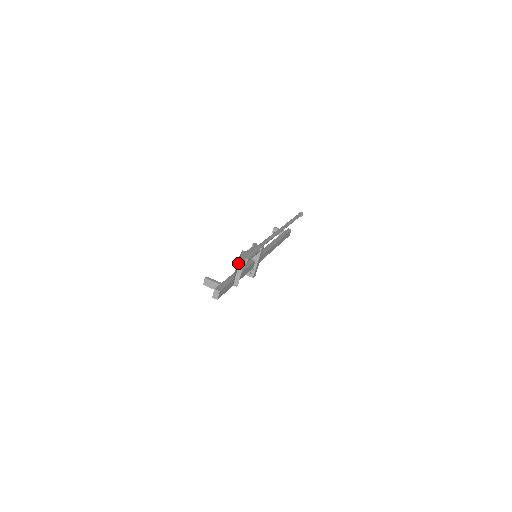
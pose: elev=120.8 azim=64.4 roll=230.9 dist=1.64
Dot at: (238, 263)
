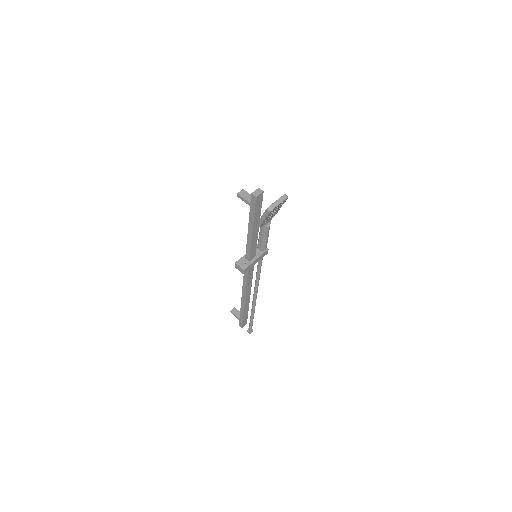
Dot at: occluded
